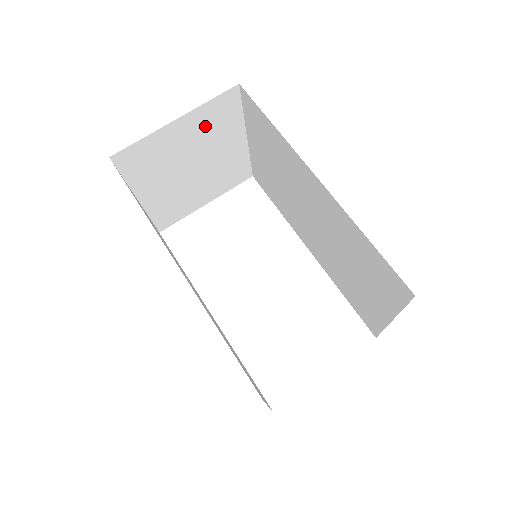
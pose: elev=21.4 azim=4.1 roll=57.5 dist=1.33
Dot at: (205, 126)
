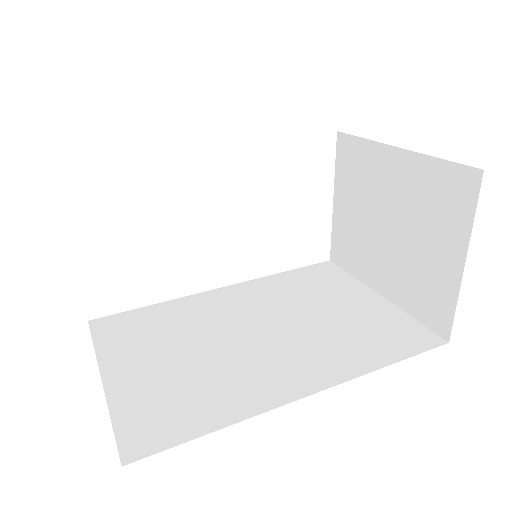
Dot at: occluded
